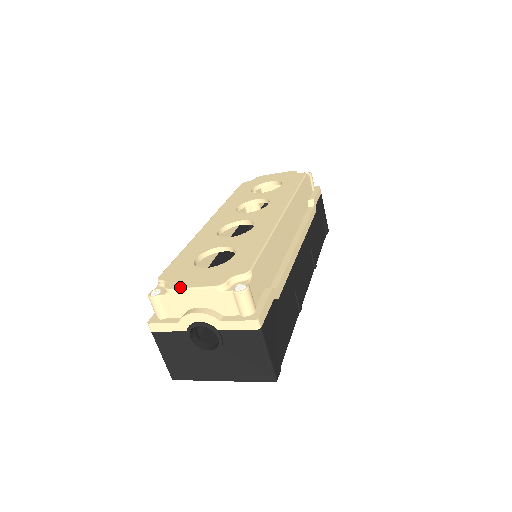
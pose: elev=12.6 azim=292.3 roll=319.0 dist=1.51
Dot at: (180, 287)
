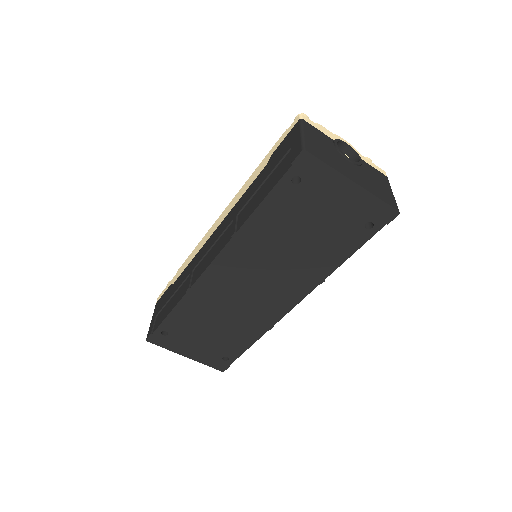
Dot at: occluded
